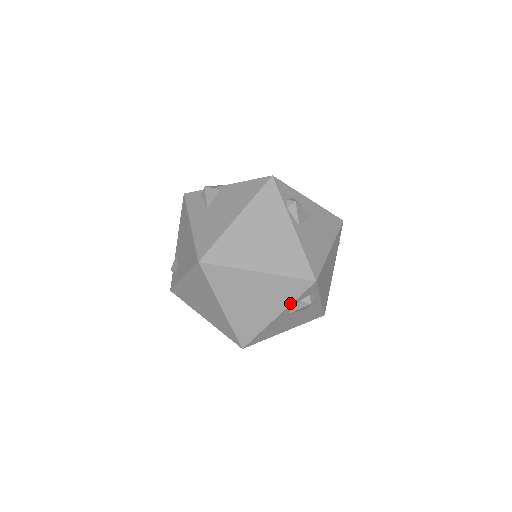
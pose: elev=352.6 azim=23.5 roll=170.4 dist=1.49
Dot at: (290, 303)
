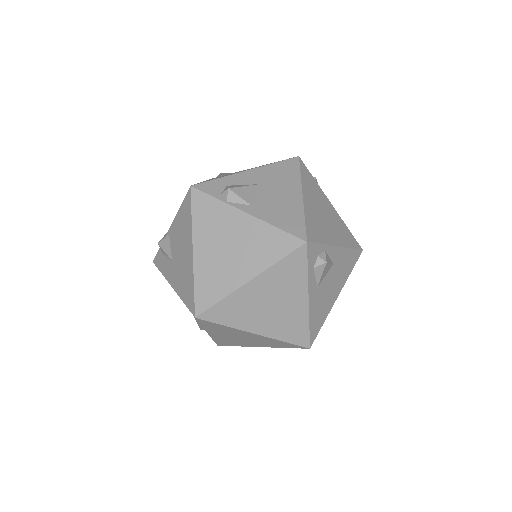
Dot at: (306, 279)
